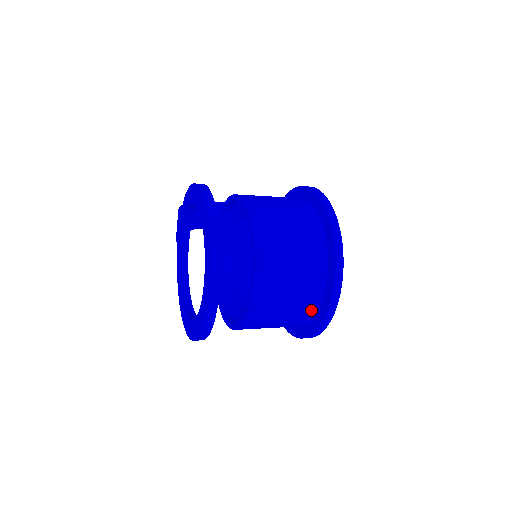
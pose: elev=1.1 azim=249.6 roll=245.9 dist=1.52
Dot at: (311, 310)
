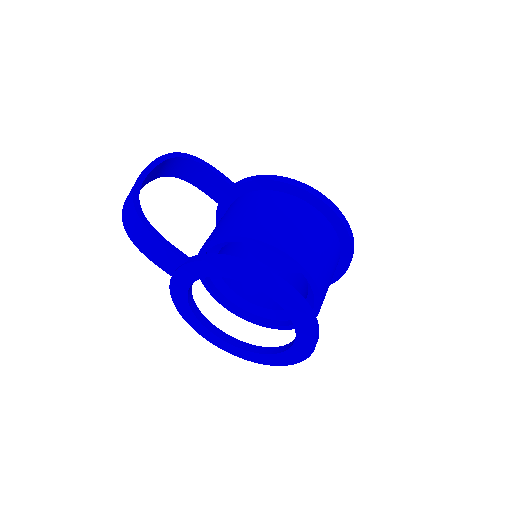
Dot at: occluded
